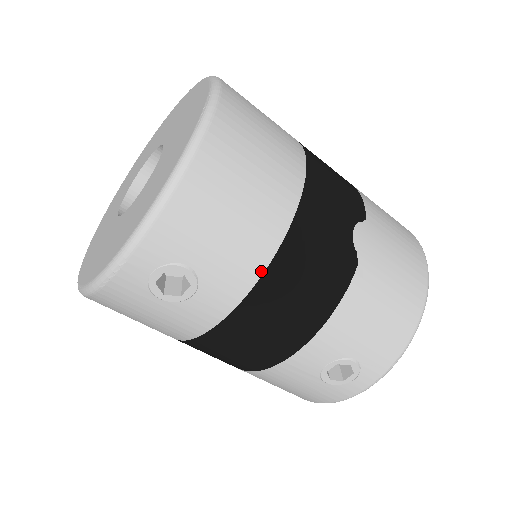
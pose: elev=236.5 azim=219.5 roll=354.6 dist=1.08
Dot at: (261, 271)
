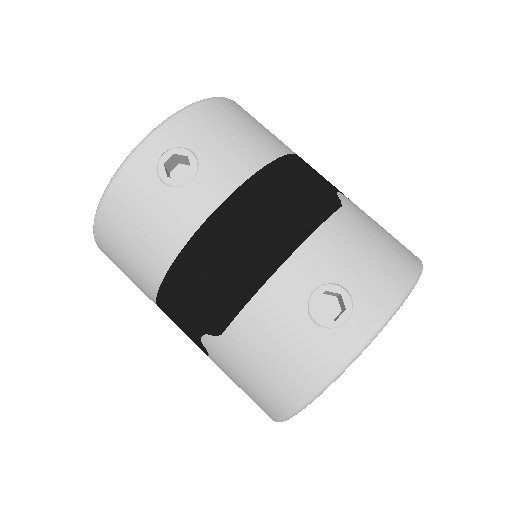
Dot at: (252, 172)
